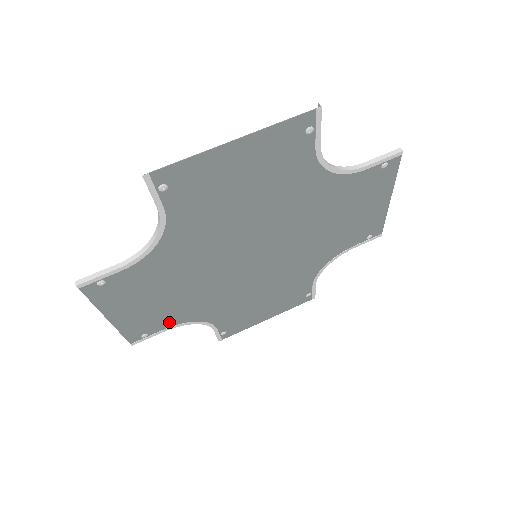
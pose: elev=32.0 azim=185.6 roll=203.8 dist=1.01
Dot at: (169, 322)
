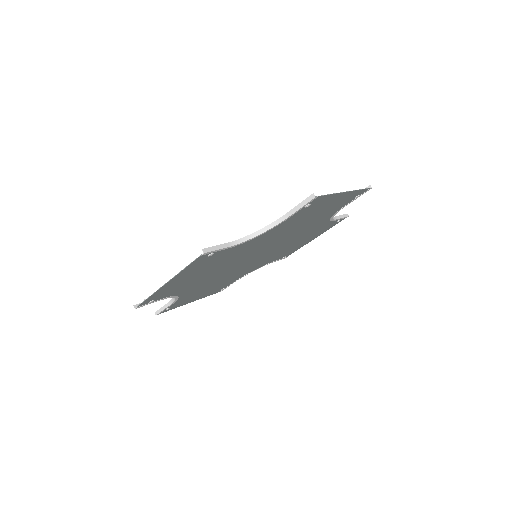
Dot at: (233, 281)
